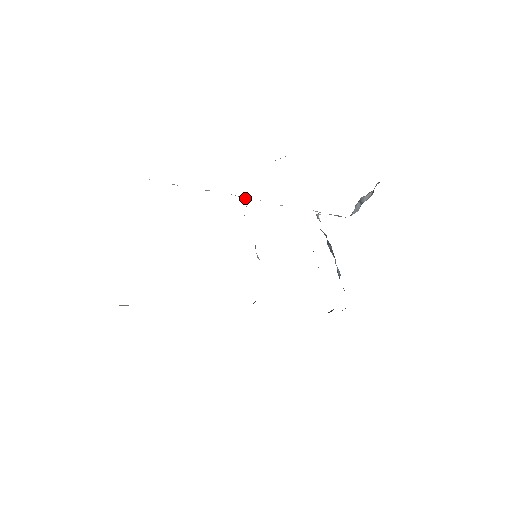
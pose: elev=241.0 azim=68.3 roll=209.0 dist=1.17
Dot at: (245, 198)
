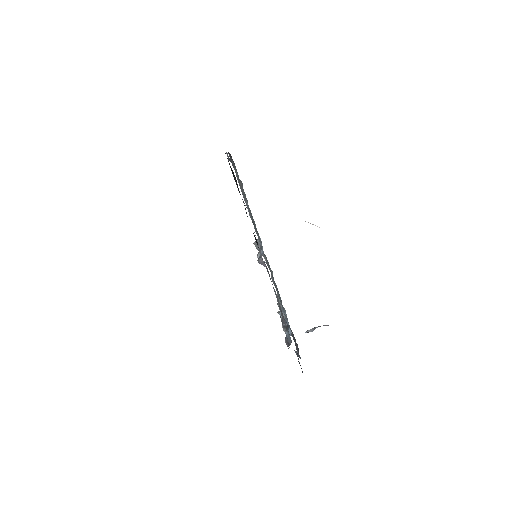
Dot at: occluded
